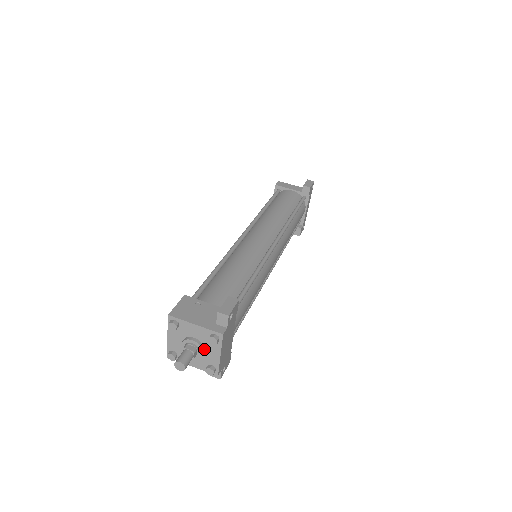
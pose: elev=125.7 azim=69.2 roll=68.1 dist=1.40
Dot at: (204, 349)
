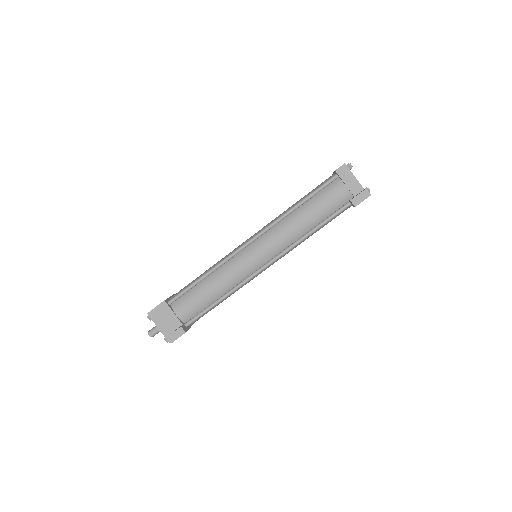
Dot at: occluded
